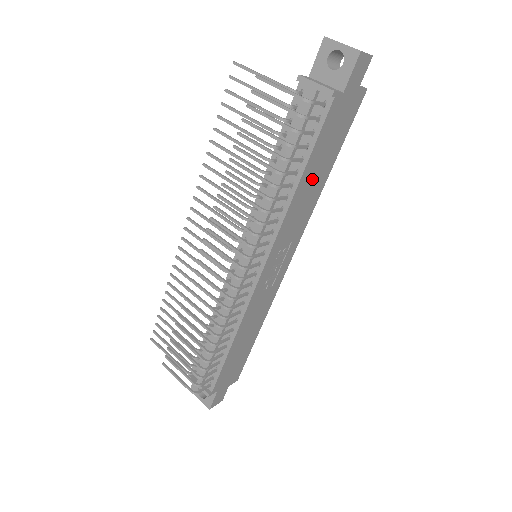
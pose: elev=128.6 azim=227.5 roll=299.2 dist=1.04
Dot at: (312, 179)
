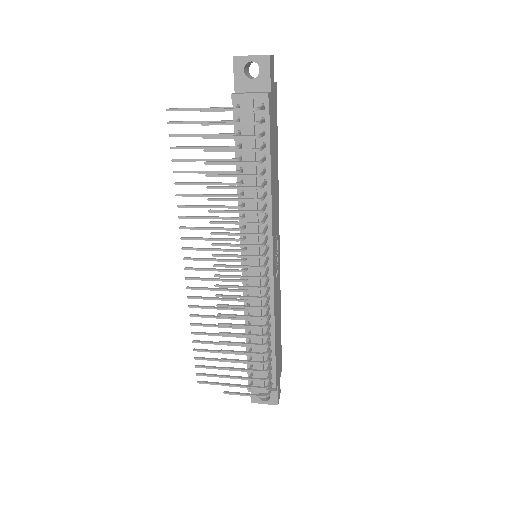
Dot at: (274, 170)
